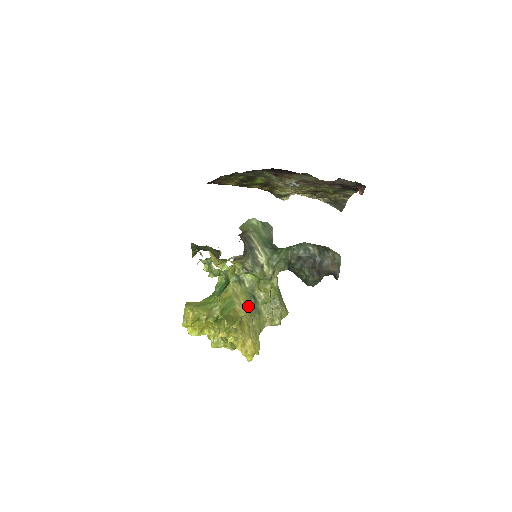
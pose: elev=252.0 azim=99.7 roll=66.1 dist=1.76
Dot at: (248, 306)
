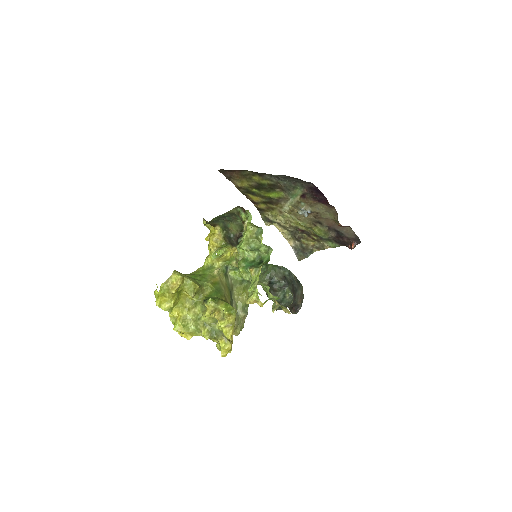
Dot at: occluded
